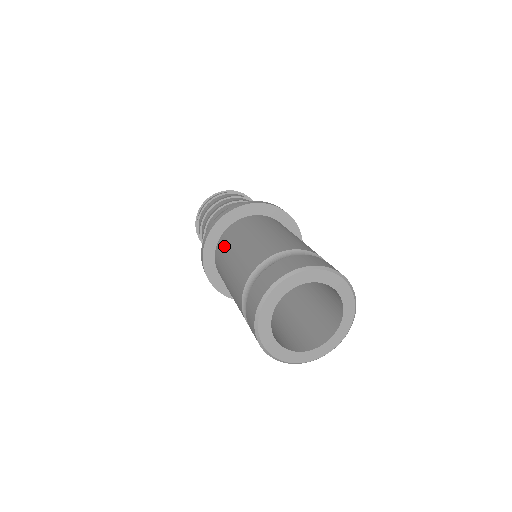
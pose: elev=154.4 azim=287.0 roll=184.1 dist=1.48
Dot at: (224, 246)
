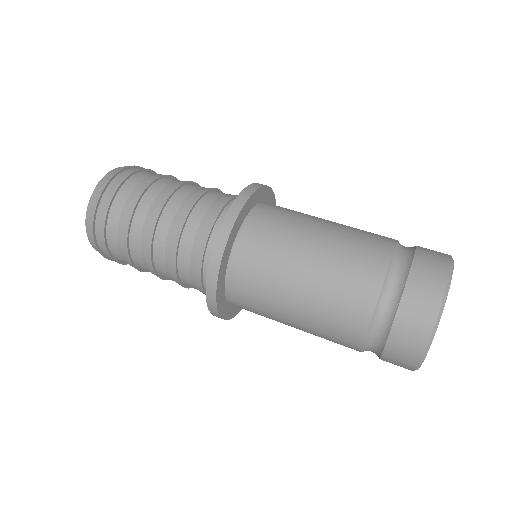
Dot at: (253, 299)
